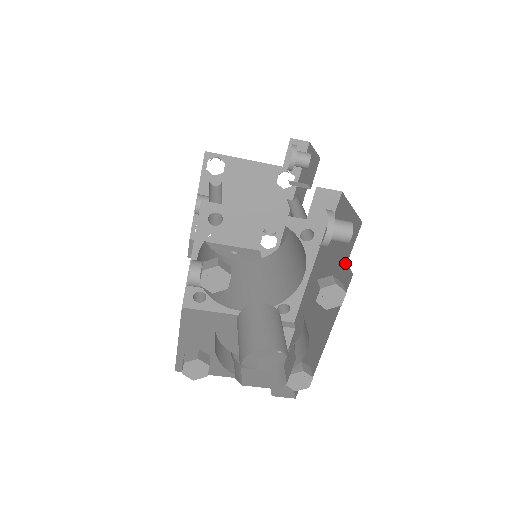
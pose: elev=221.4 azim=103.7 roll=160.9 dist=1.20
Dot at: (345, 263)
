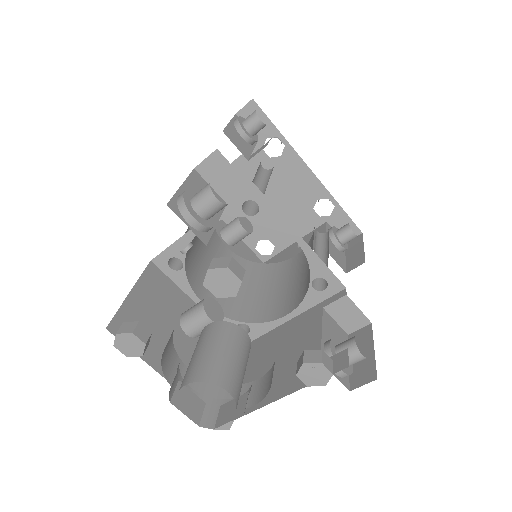
Dot at: occluded
